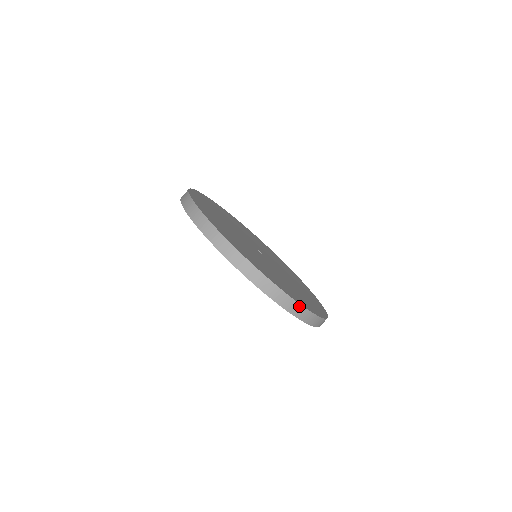
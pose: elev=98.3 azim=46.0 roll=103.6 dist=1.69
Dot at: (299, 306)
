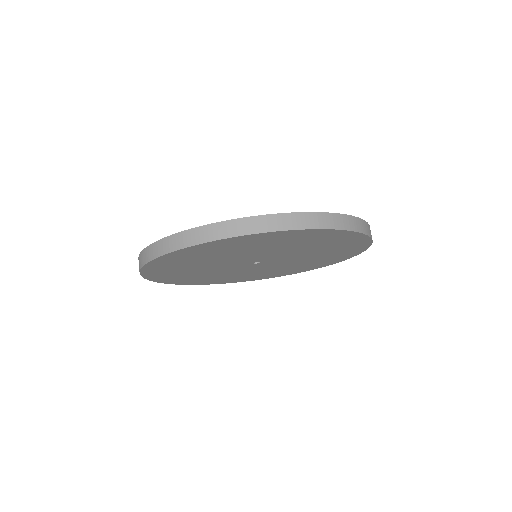
Dot at: (356, 219)
